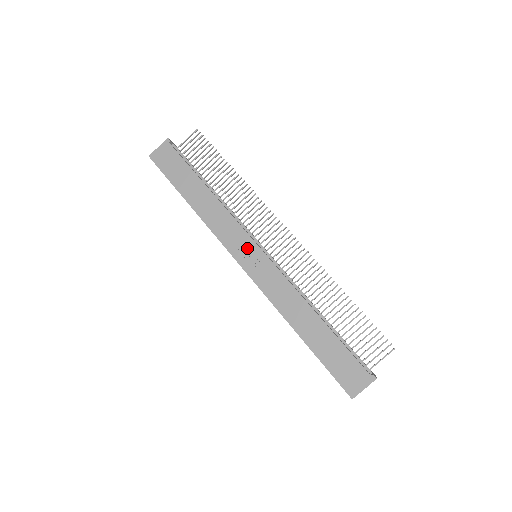
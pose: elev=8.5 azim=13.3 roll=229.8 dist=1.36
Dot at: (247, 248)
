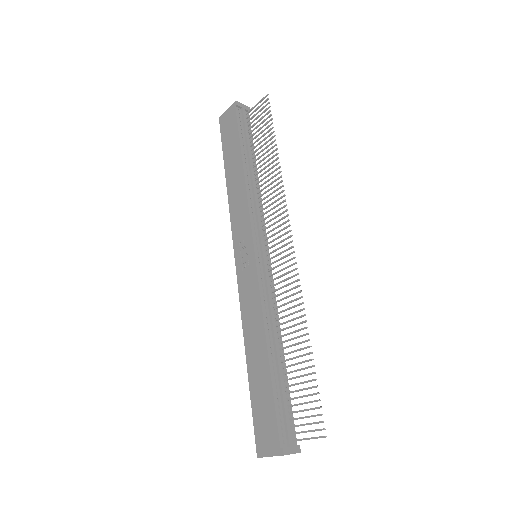
Dot at: (245, 244)
